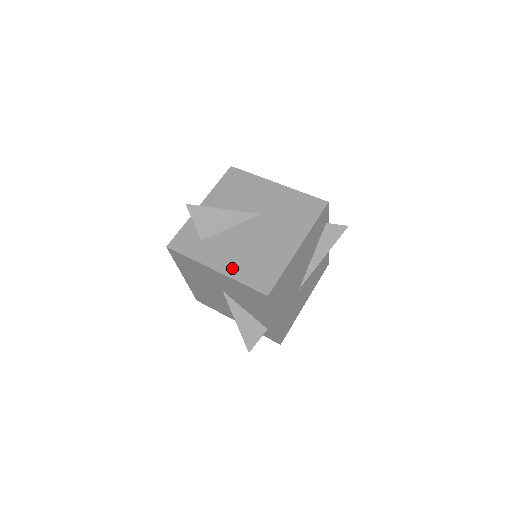
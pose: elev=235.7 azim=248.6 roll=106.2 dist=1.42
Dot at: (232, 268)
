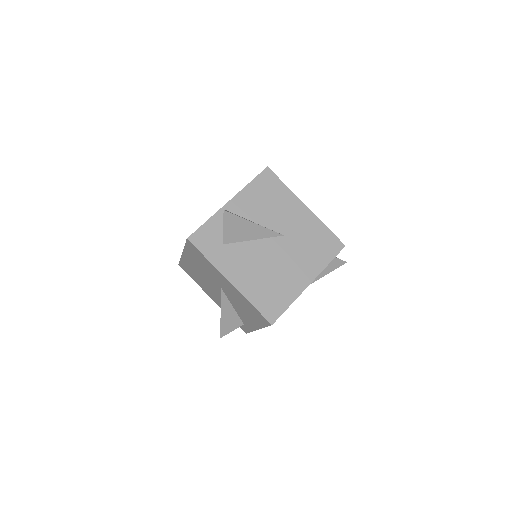
Dot at: (246, 285)
